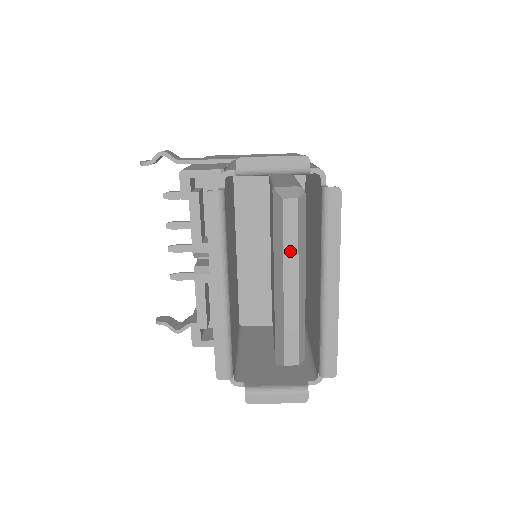
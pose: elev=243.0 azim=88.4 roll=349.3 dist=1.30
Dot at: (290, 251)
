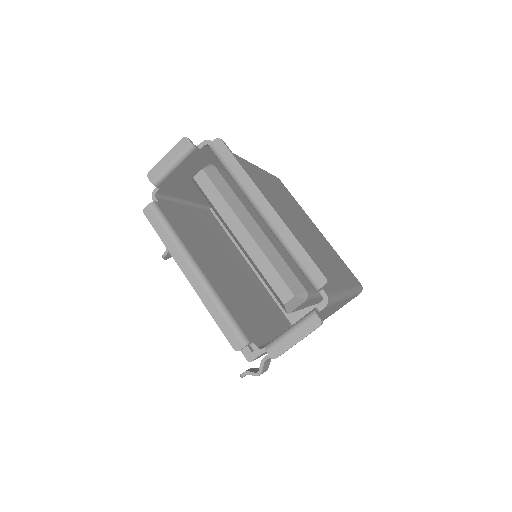
Dot at: (222, 208)
